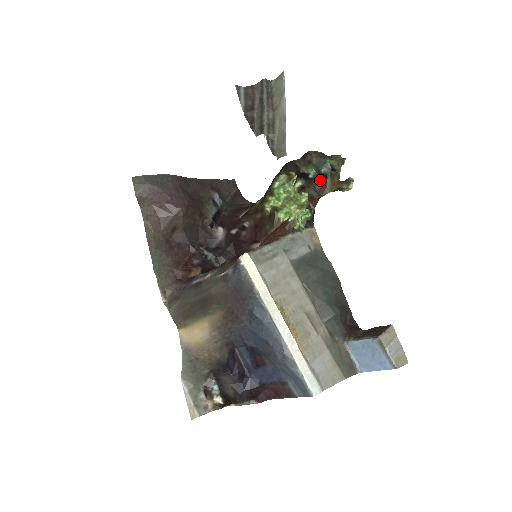
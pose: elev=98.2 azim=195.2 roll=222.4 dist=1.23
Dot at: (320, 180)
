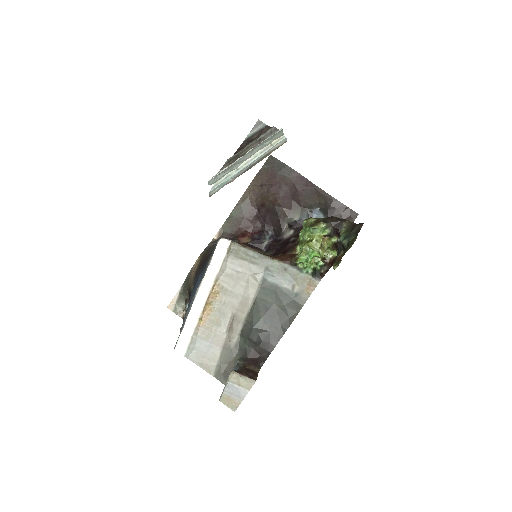
Dot at: occluded
